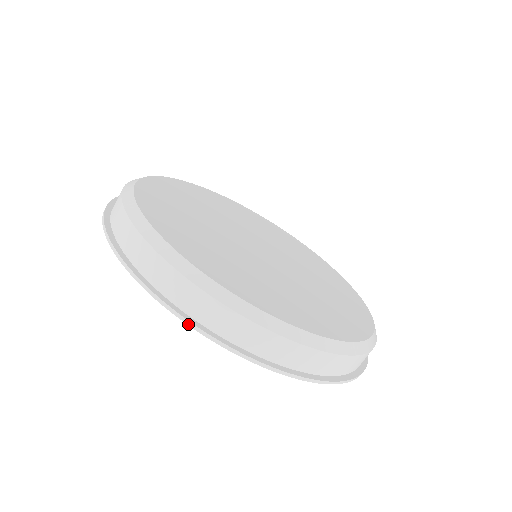
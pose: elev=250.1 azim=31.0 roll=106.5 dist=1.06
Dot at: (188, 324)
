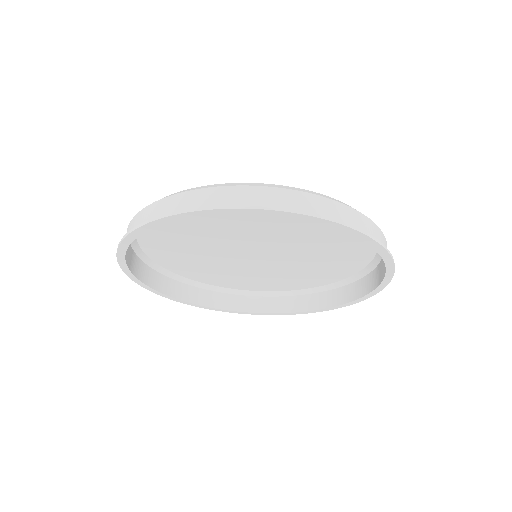
Dot at: (335, 222)
